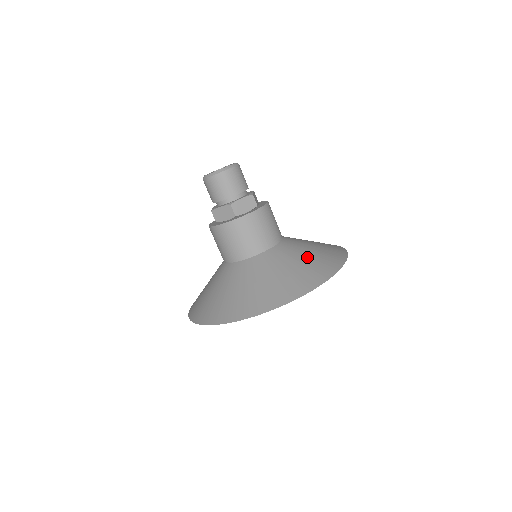
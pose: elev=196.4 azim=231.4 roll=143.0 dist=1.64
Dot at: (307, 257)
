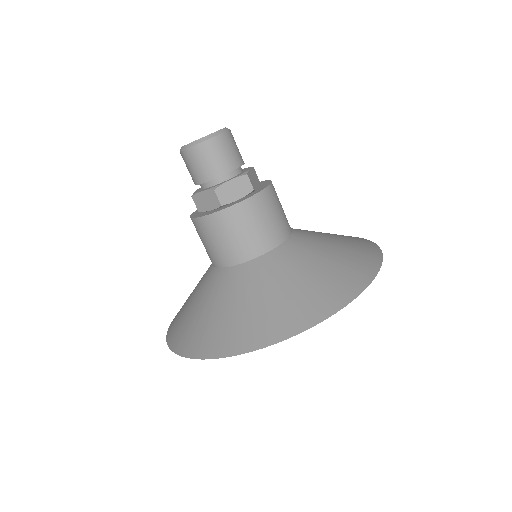
Dot at: (321, 266)
